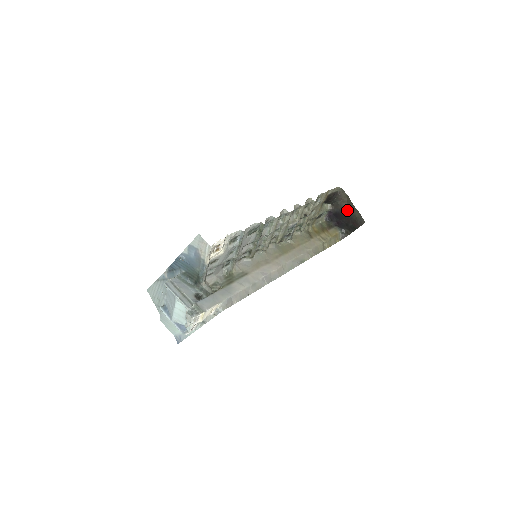
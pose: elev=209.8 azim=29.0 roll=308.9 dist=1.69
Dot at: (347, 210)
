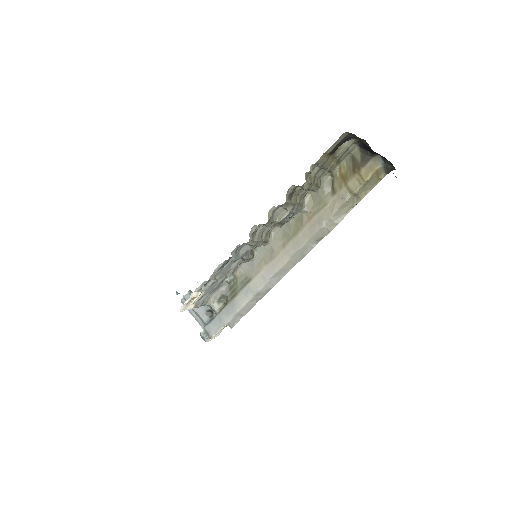
Dot at: occluded
